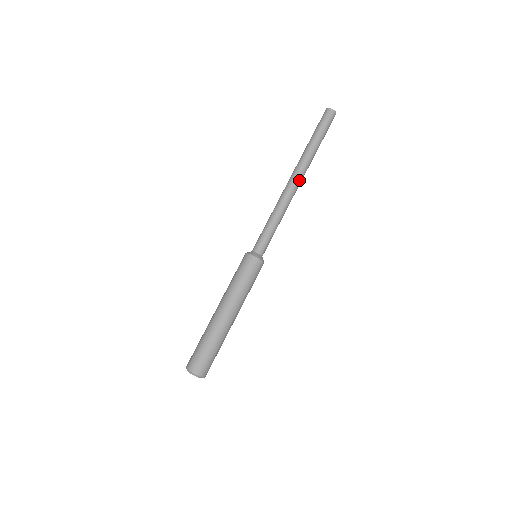
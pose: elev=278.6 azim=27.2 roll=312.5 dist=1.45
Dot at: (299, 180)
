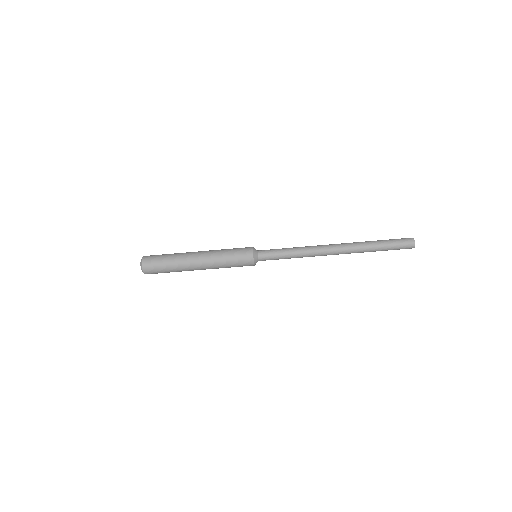
Dot at: (337, 251)
